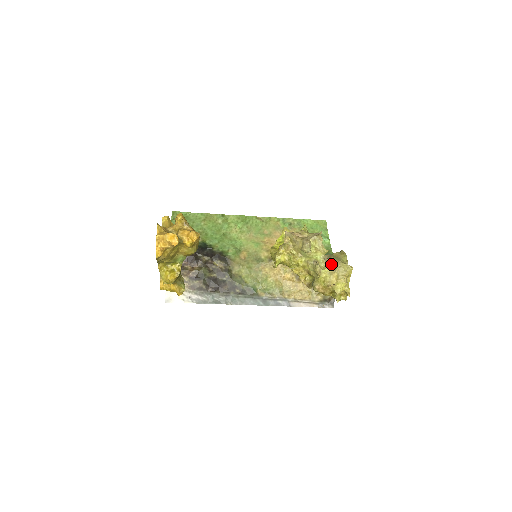
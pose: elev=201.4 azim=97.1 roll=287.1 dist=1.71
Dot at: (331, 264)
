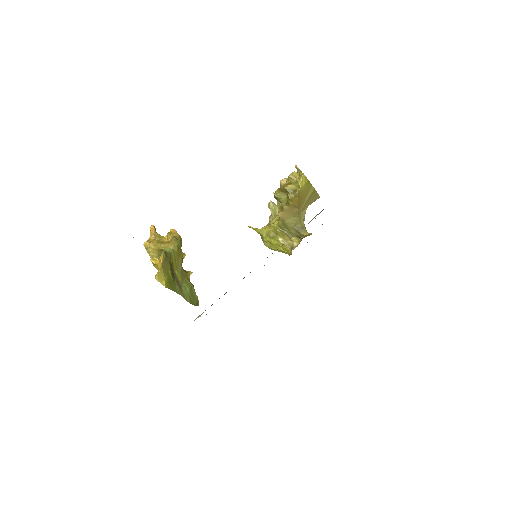
Dot at: occluded
